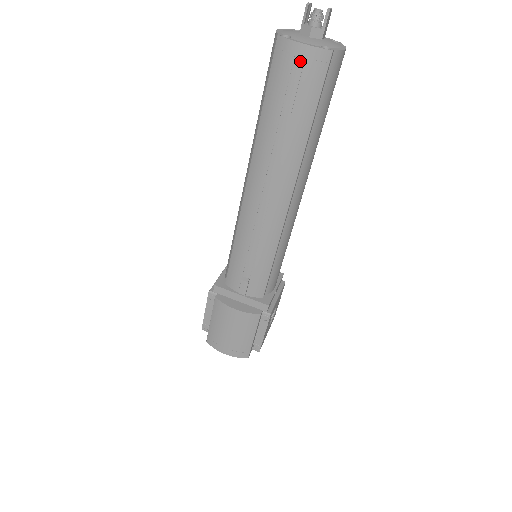
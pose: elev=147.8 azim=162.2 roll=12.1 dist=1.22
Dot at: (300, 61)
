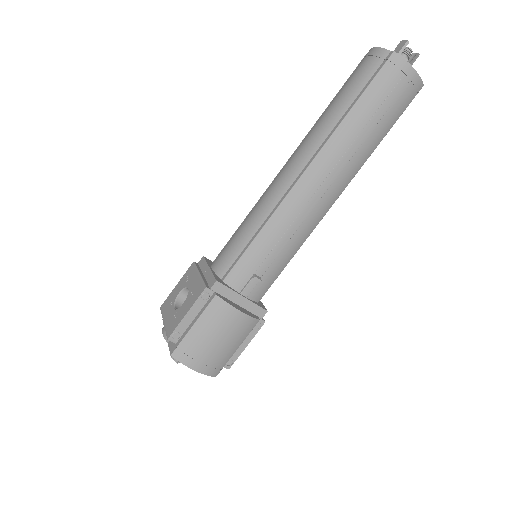
Dot at: (406, 81)
